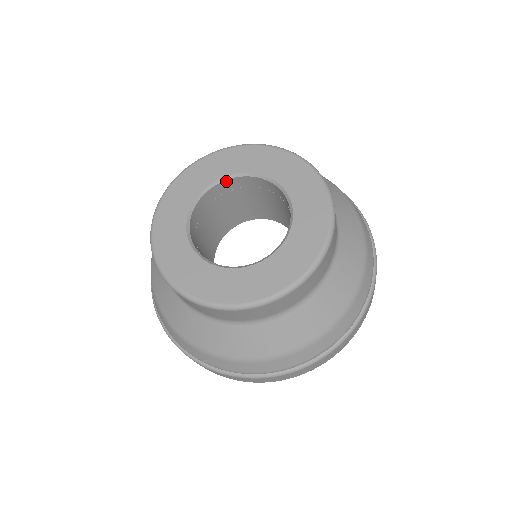
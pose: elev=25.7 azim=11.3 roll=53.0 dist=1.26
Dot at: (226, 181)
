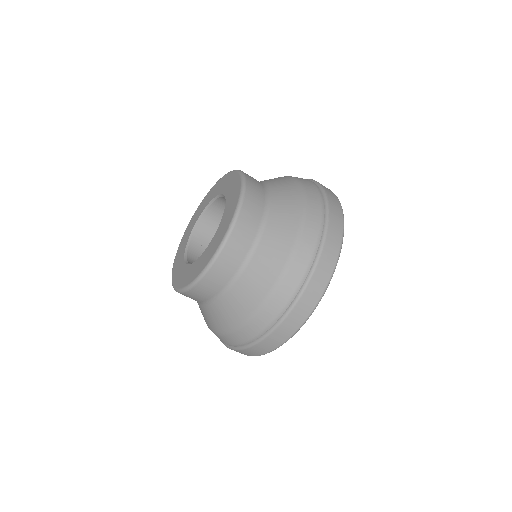
Dot at: (197, 228)
